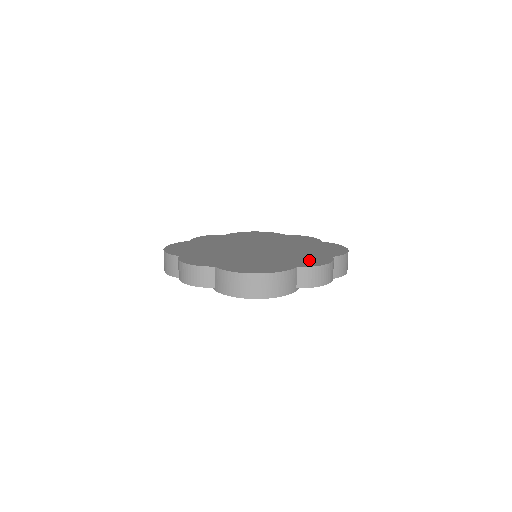
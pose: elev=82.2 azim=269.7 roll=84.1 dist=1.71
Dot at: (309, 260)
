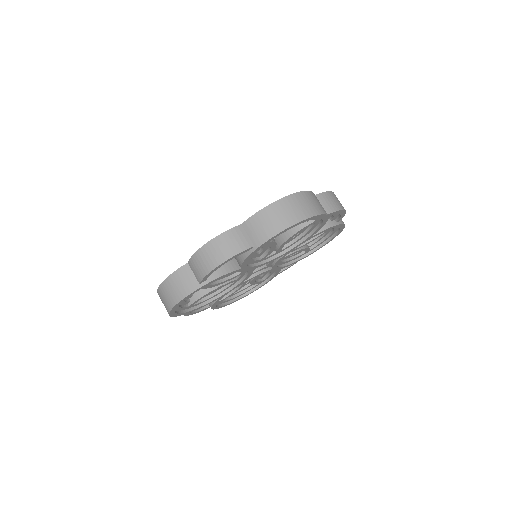
Dot at: occluded
